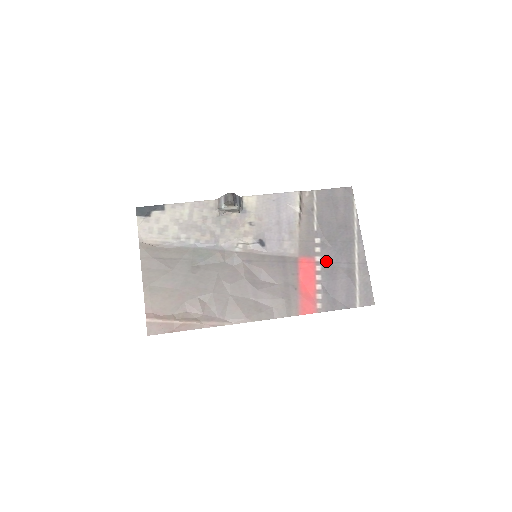
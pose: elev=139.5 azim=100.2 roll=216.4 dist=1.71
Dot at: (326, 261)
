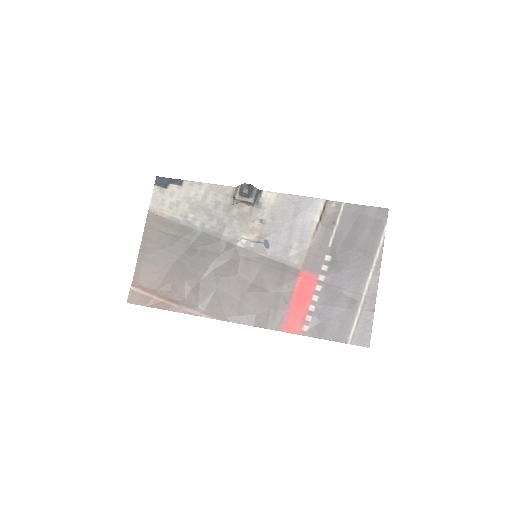
Dot at: (330, 283)
